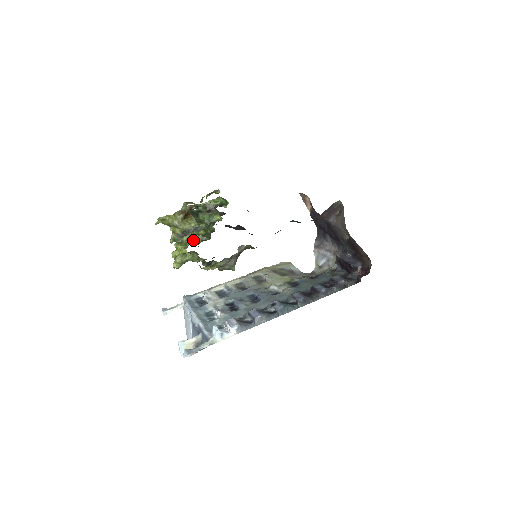
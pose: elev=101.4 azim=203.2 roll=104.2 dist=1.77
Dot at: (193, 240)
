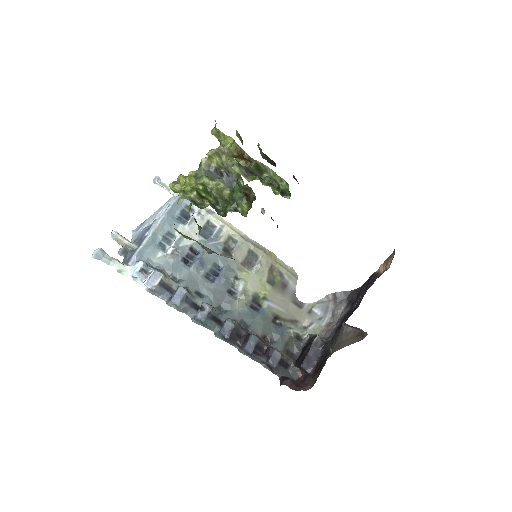
Dot at: (207, 192)
